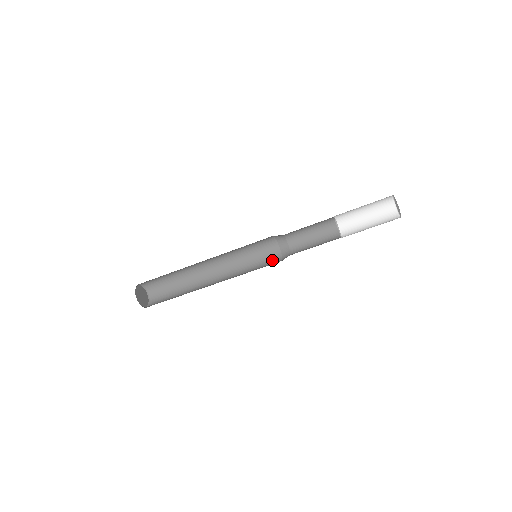
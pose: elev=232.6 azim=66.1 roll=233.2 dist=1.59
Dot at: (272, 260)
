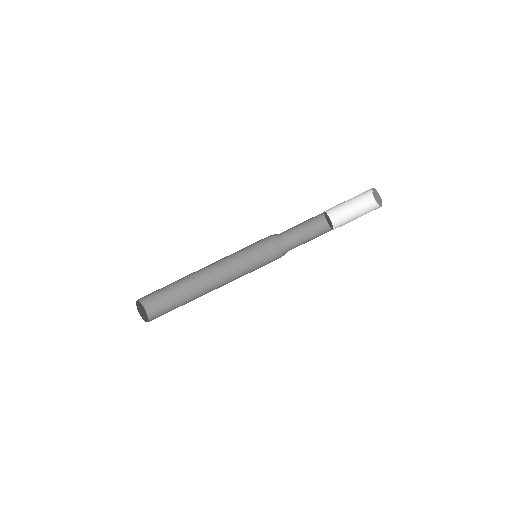
Dot at: occluded
